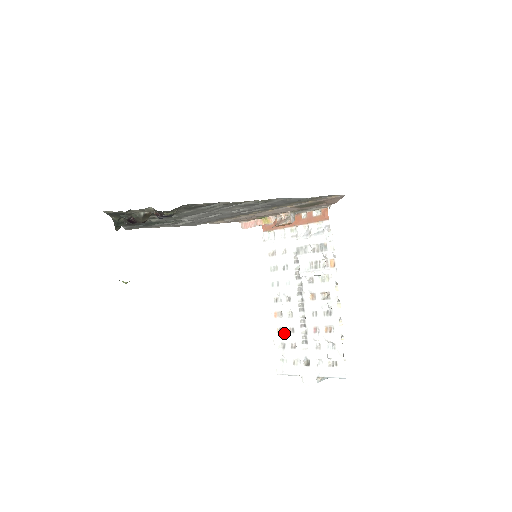
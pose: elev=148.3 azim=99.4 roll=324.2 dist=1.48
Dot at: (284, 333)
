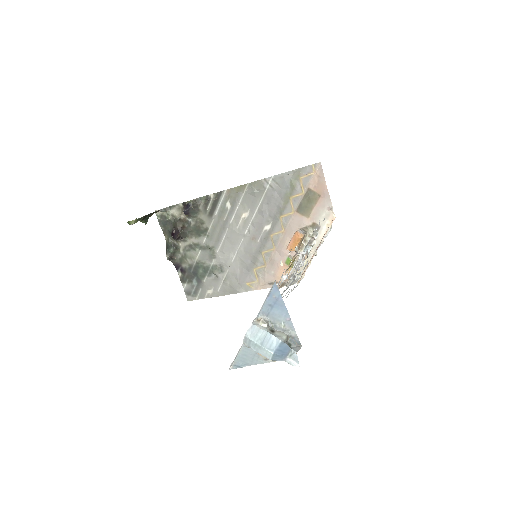
Dot at: occluded
